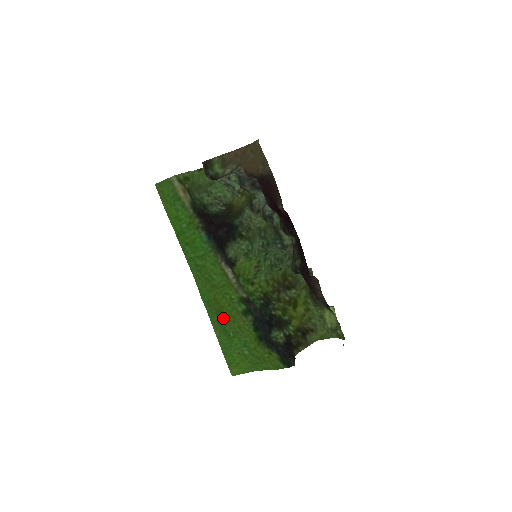
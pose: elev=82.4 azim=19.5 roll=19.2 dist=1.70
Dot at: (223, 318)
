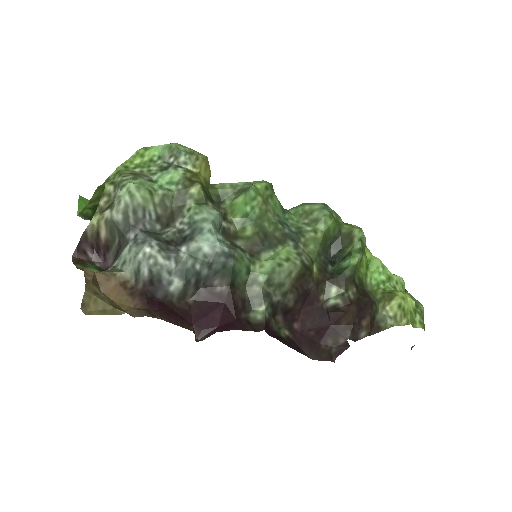
Dot at: occluded
